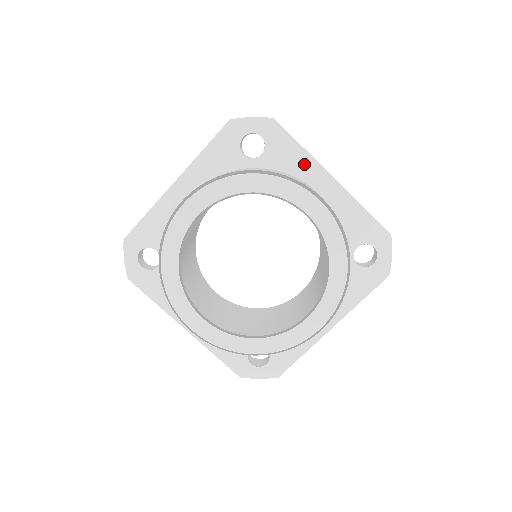
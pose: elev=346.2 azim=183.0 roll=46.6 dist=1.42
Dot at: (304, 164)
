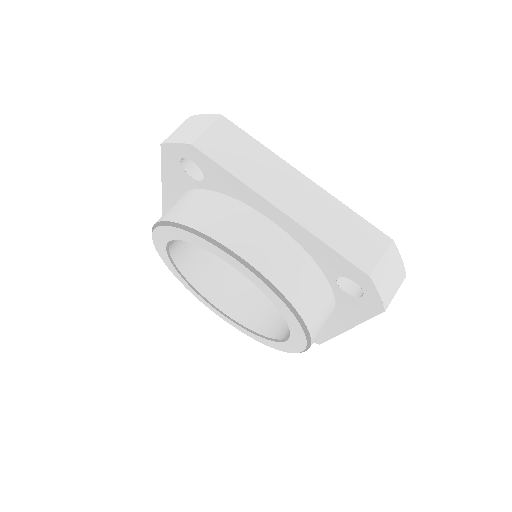
Dot at: (244, 192)
